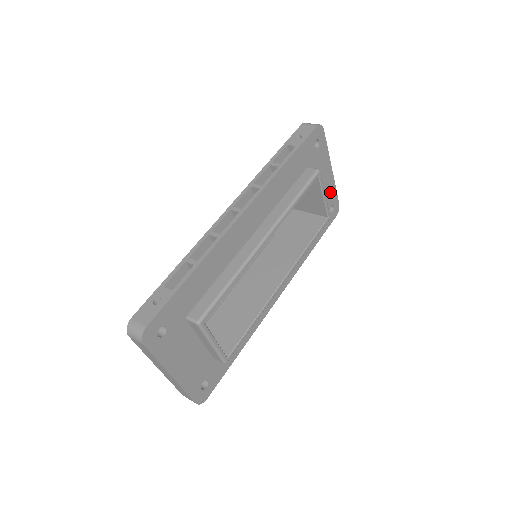
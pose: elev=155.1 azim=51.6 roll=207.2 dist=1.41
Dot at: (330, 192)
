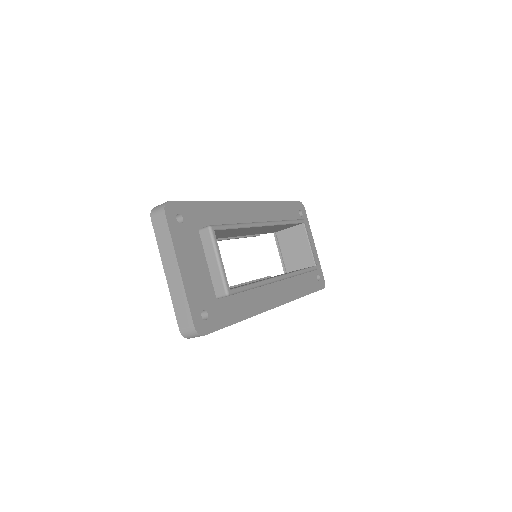
Dot at: occluded
